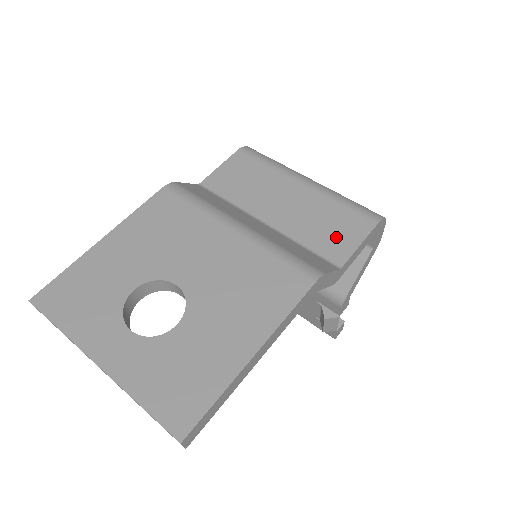
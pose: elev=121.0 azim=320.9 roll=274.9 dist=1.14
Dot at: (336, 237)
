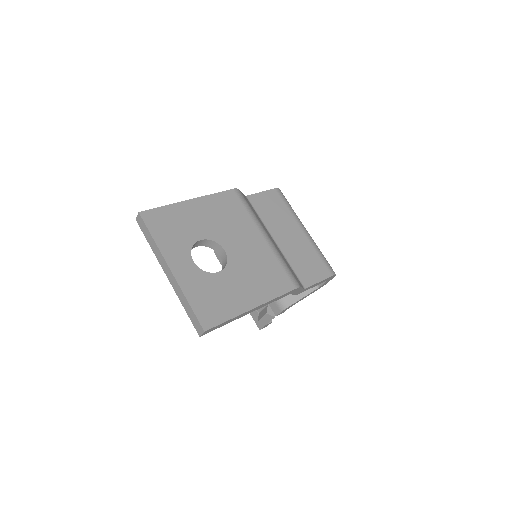
Dot at: (309, 271)
